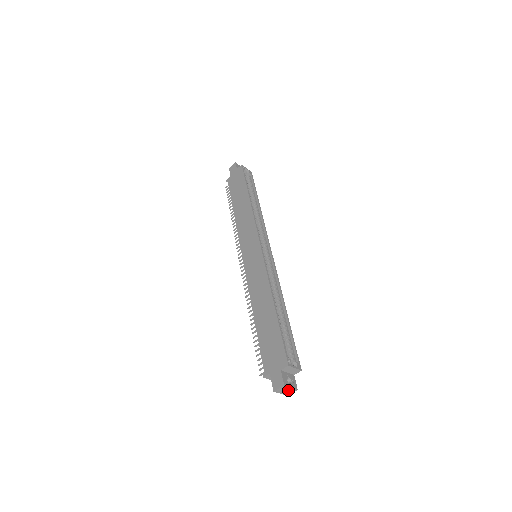
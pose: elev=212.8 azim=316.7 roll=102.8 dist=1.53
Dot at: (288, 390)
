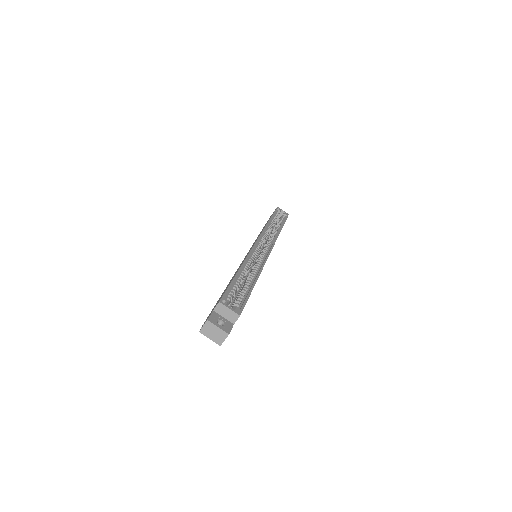
Dot at: (217, 333)
